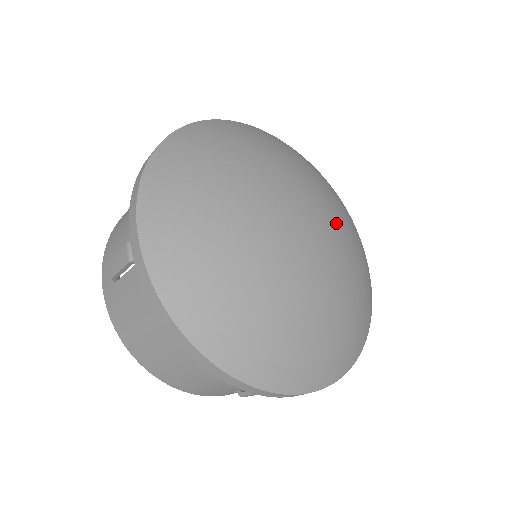
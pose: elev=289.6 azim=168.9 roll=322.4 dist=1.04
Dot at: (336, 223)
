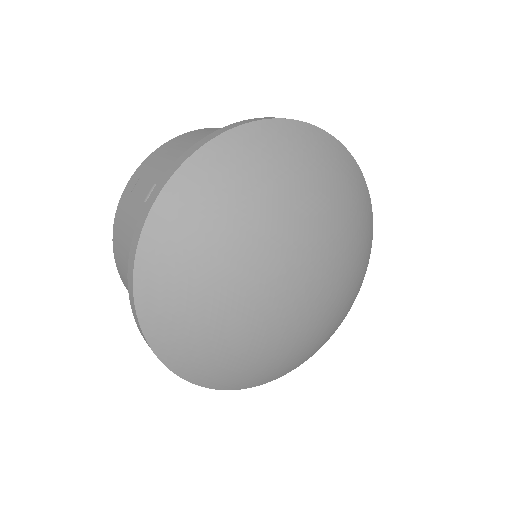
Dot at: (331, 290)
